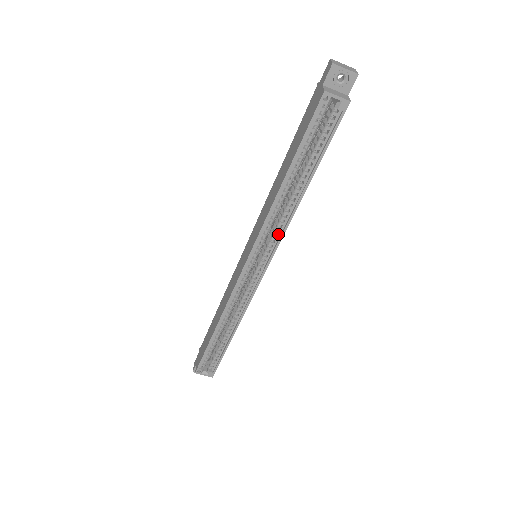
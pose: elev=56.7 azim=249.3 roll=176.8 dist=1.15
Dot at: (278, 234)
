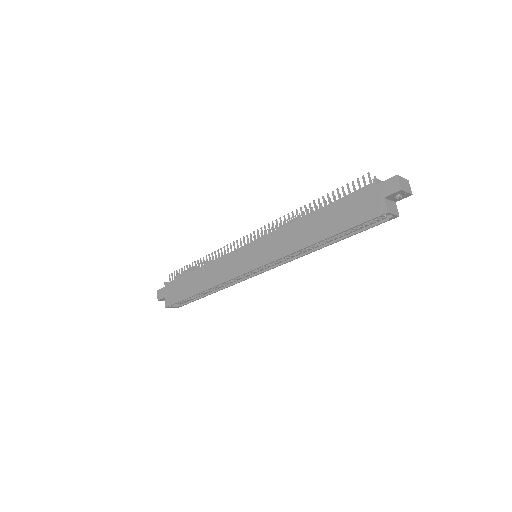
Dot at: (289, 258)
